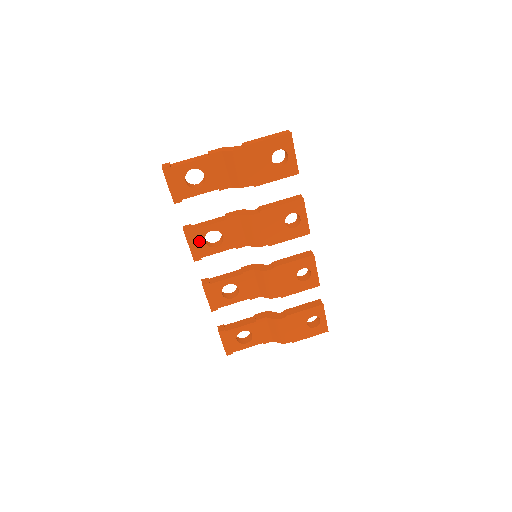
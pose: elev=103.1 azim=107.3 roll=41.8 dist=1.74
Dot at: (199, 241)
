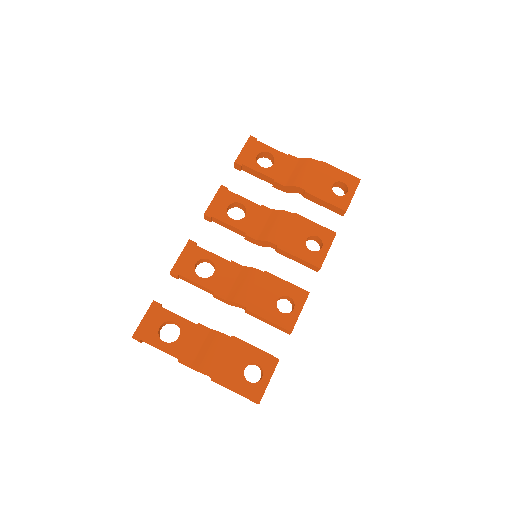
Dot at: (224, 202)
